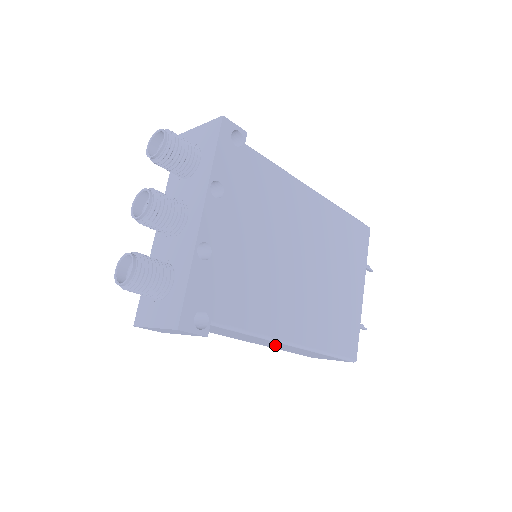
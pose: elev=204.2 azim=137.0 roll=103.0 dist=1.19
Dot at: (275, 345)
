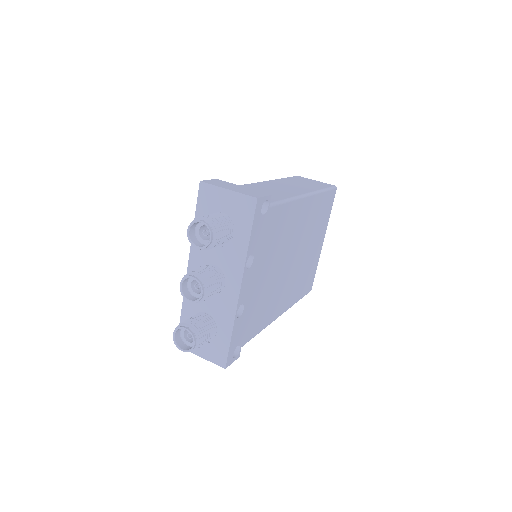
Dot at: occluded
